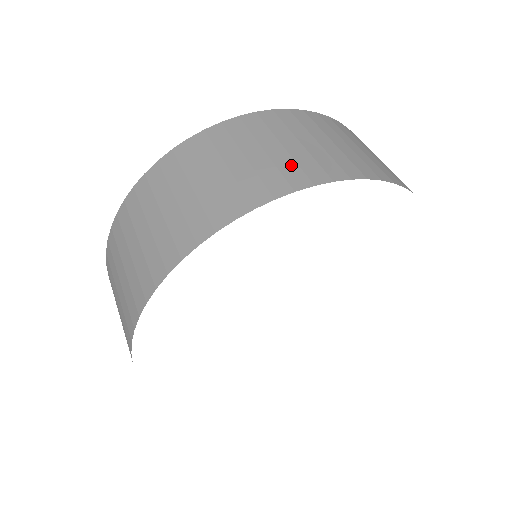
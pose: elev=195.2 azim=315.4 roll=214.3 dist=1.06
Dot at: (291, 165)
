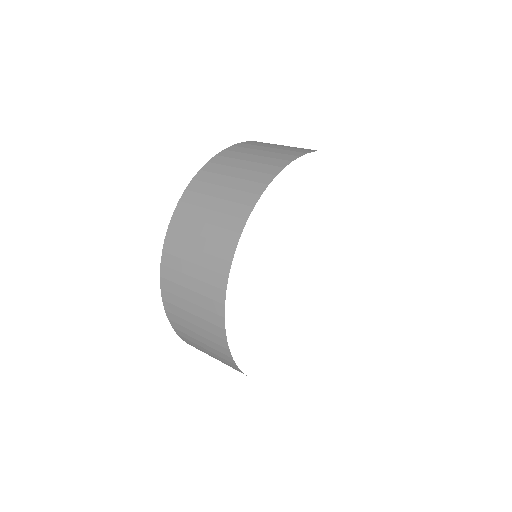
Dot at: (254, 174)
